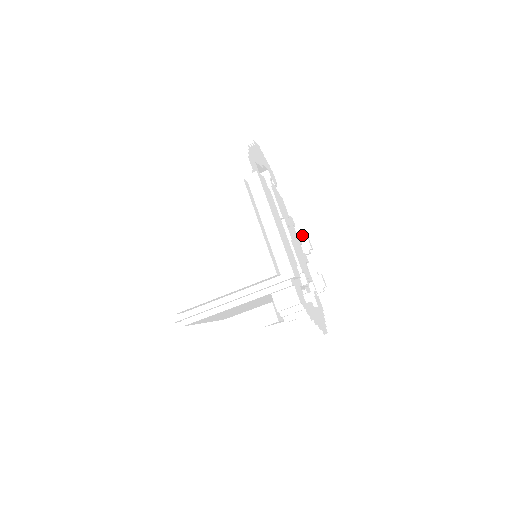
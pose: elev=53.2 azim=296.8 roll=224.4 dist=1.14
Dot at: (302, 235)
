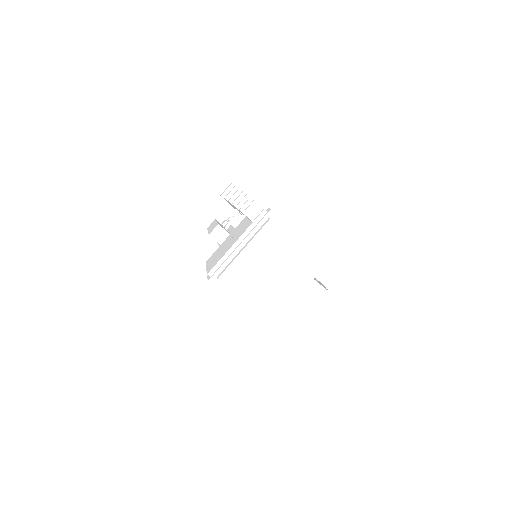
Dot at: (230, 217)
